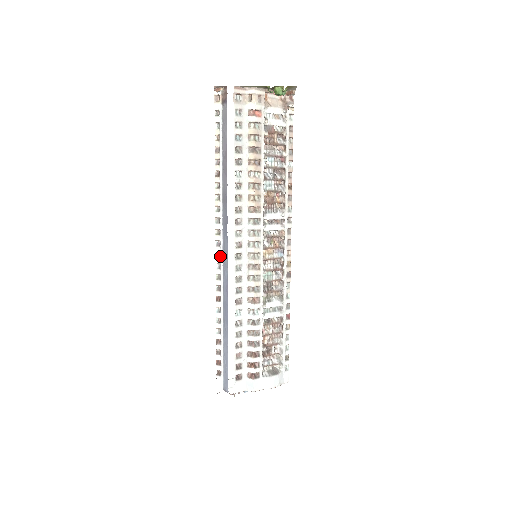
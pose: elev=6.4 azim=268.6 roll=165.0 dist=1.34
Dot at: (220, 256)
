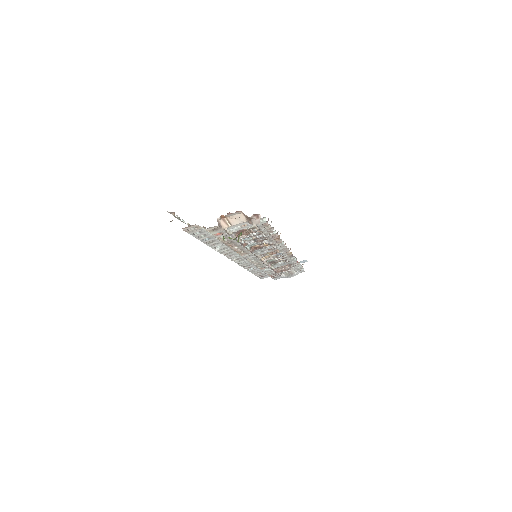
Dot at: occluded
